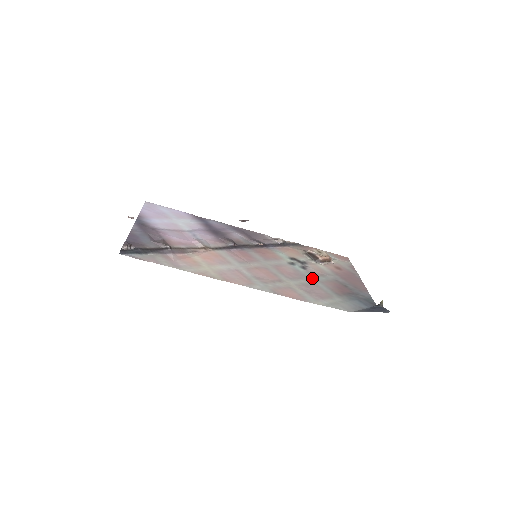
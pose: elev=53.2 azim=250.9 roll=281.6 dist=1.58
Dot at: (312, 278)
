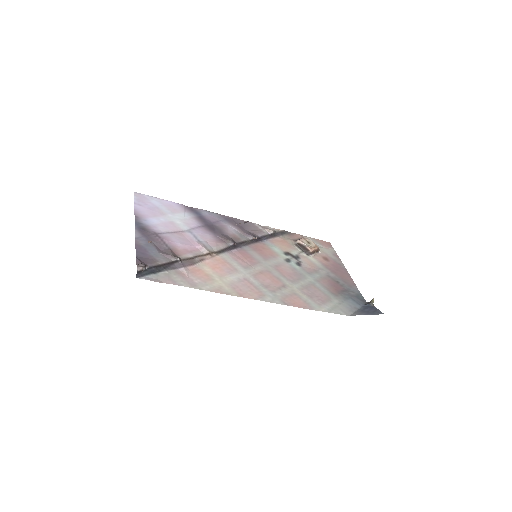
Dot at: (309, 277)
